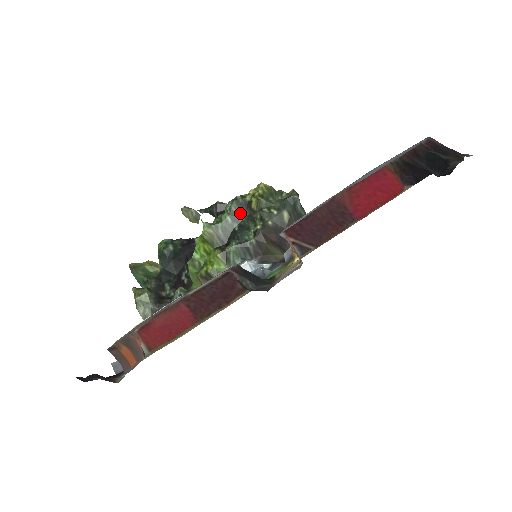
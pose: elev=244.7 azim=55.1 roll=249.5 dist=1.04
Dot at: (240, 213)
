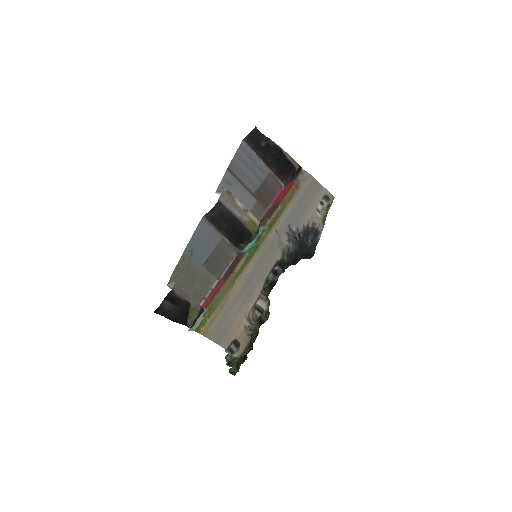
Dot at: occluded
